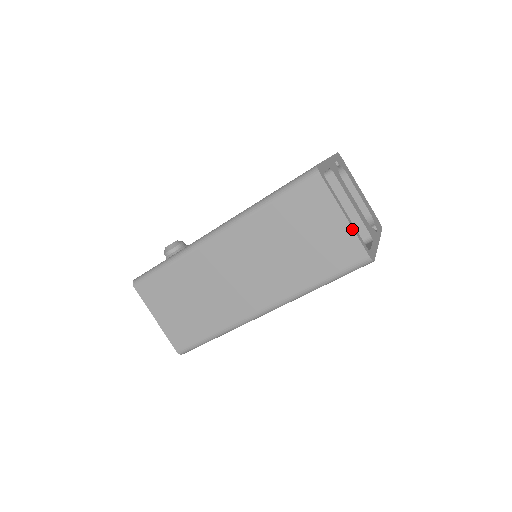
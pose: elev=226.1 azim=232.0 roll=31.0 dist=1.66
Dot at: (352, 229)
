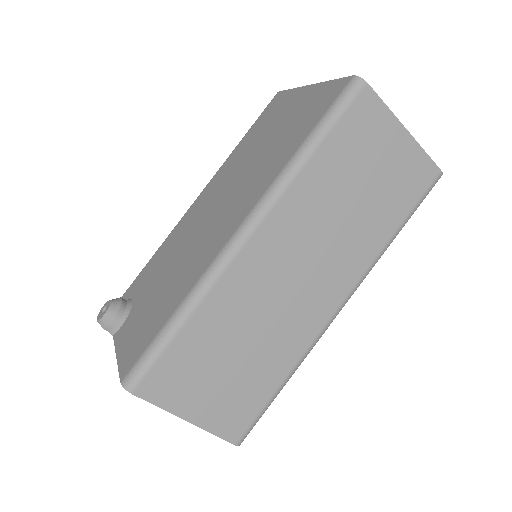
Dot at: (417, 144)
